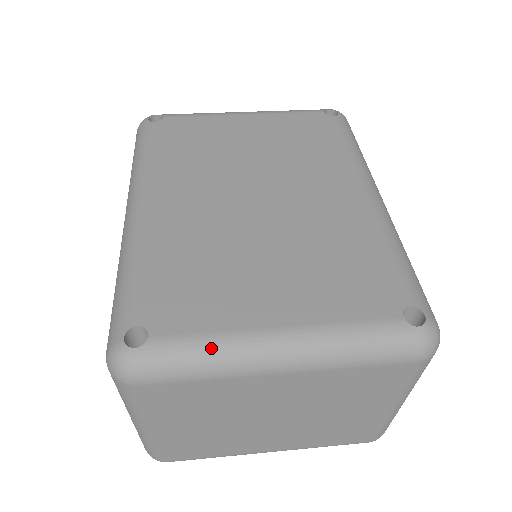
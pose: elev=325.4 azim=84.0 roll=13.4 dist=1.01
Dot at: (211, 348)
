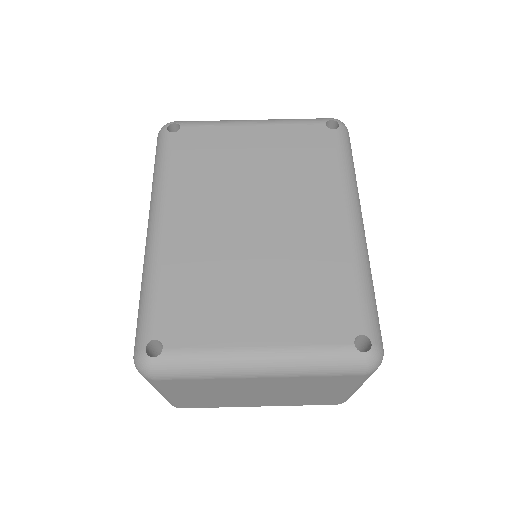
Dot at: (208, 360)
